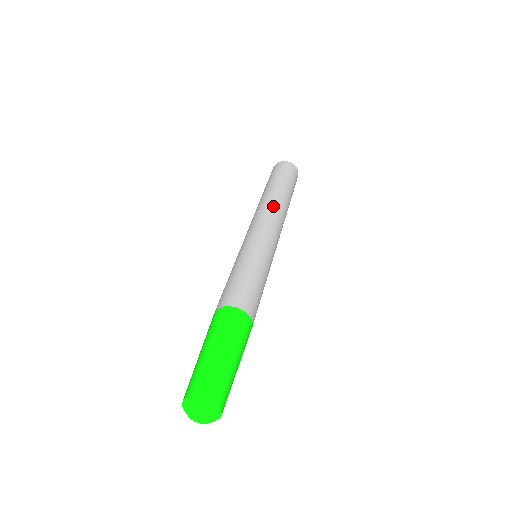
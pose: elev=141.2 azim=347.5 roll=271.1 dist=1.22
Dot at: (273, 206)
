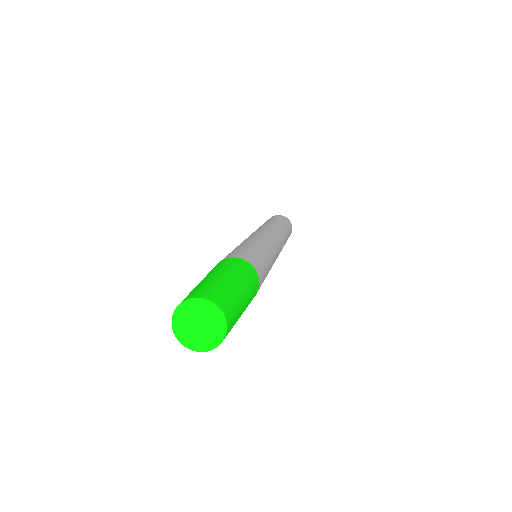
Dot at: (262, 227)
